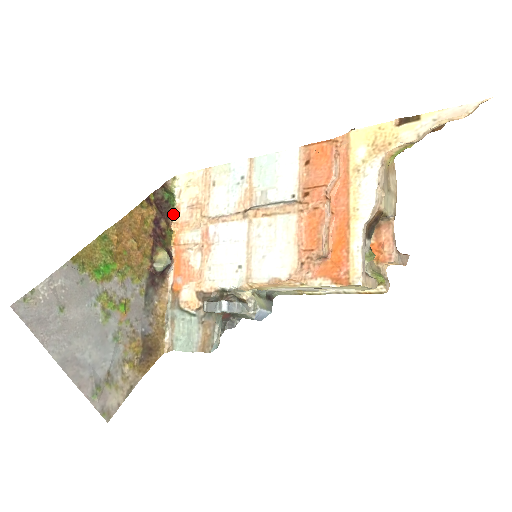
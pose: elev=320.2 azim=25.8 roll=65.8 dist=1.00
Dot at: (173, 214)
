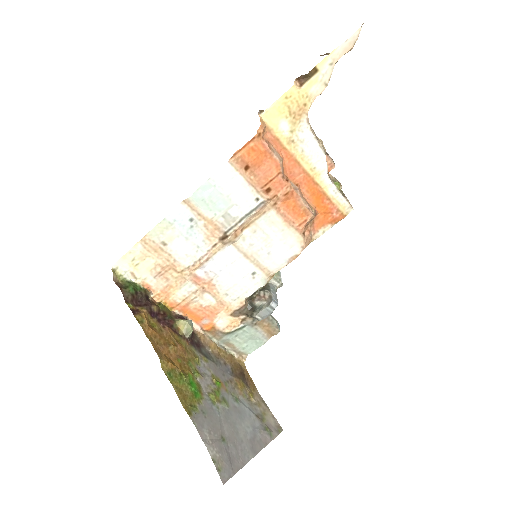
Dot at: (148, 293)
